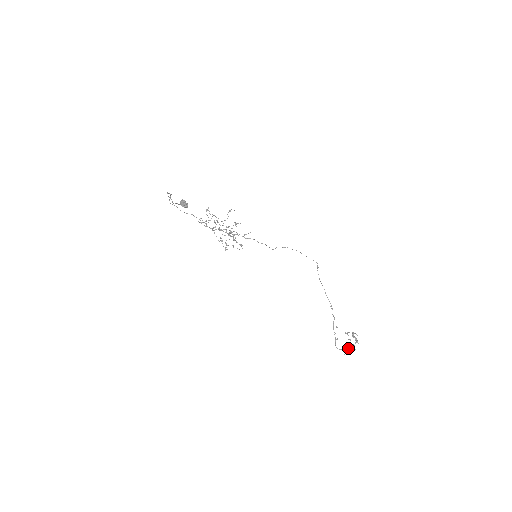
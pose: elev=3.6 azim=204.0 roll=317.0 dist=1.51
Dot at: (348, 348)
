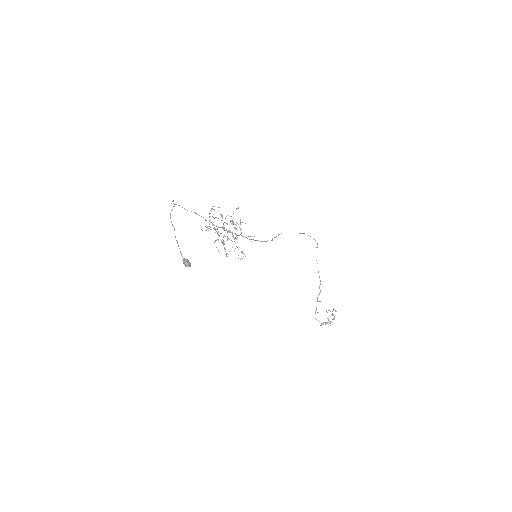
Dot at: (325, 322)
